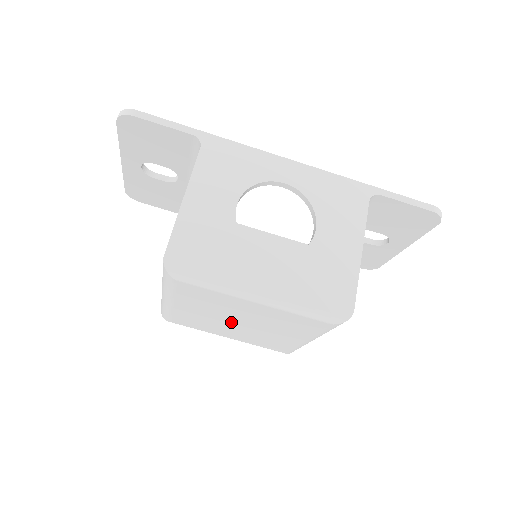
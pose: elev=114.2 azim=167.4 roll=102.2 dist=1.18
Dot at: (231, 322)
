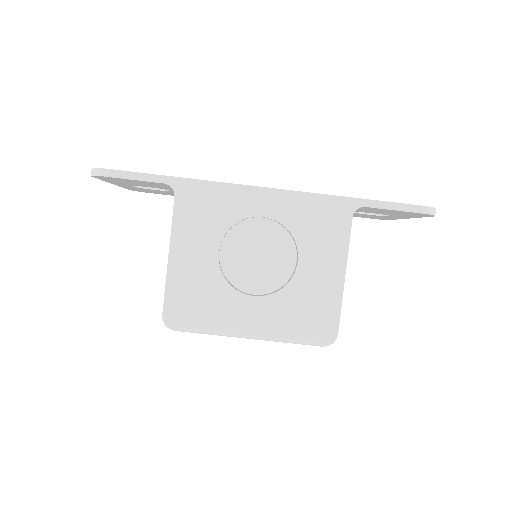
Dot at: occluded
